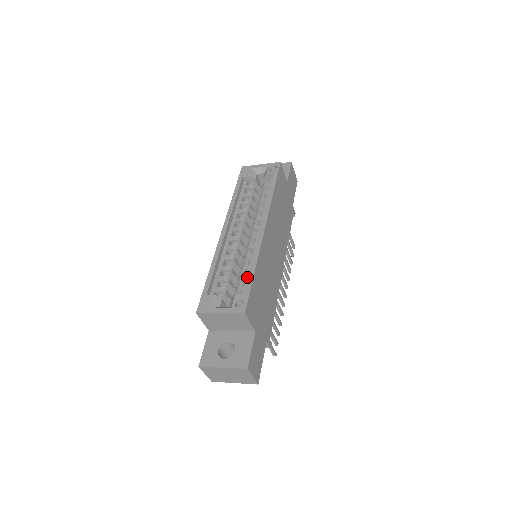
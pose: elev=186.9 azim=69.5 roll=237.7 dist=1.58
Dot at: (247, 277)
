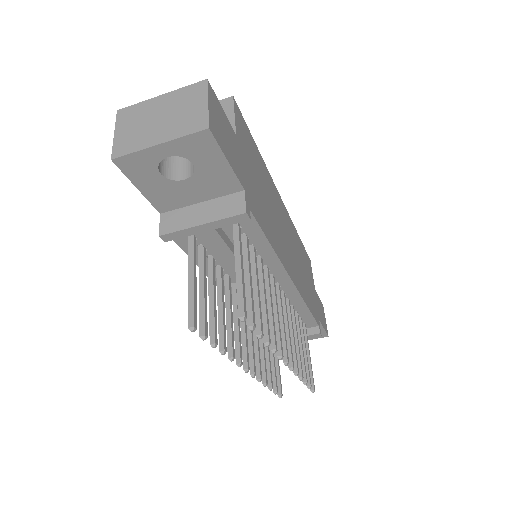
Dot at: occluded
